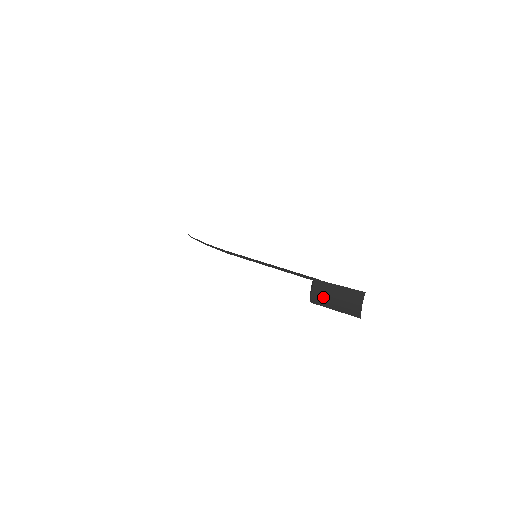
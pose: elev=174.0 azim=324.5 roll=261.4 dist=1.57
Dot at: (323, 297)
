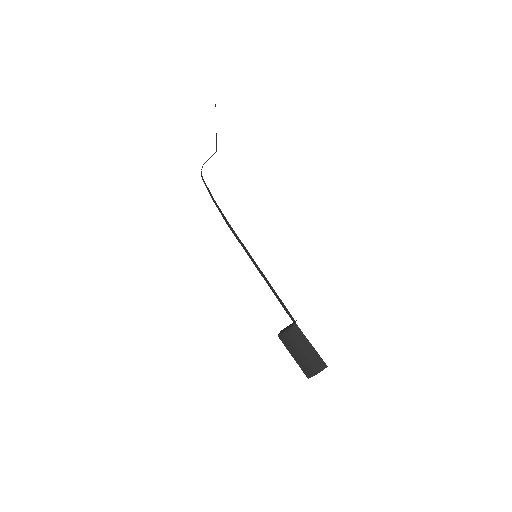
Dot at: (293, 343)
